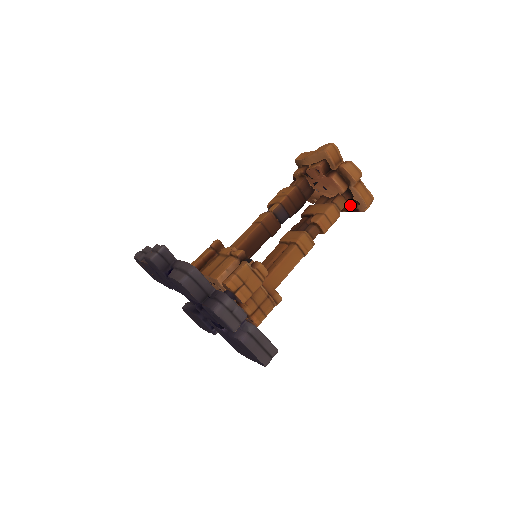
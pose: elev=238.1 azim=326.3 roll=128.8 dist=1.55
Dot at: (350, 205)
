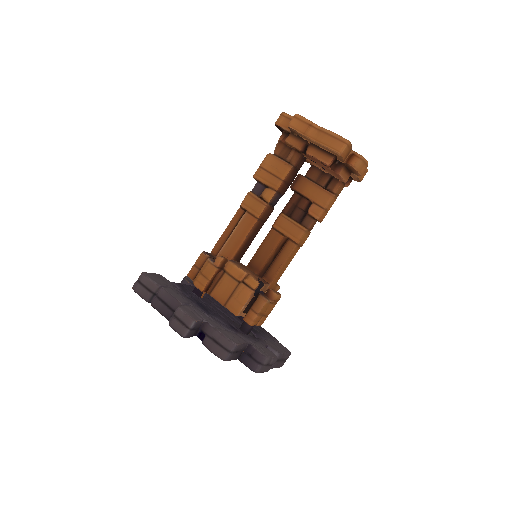
Dot at: (345, 183)
